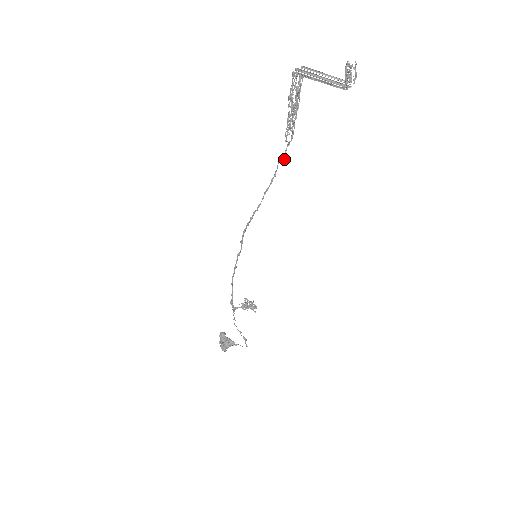
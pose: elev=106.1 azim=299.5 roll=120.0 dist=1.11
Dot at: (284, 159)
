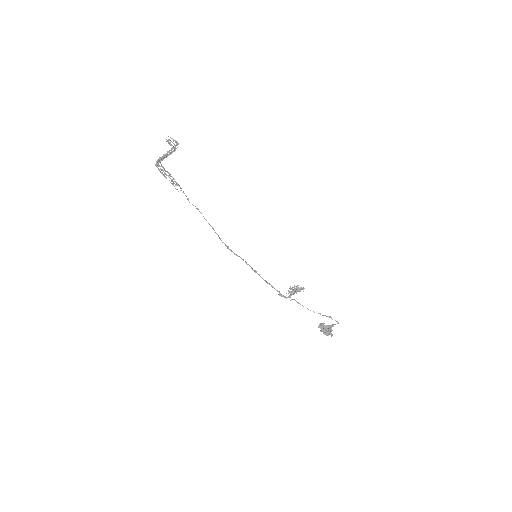
Dot at: (188, 199)
